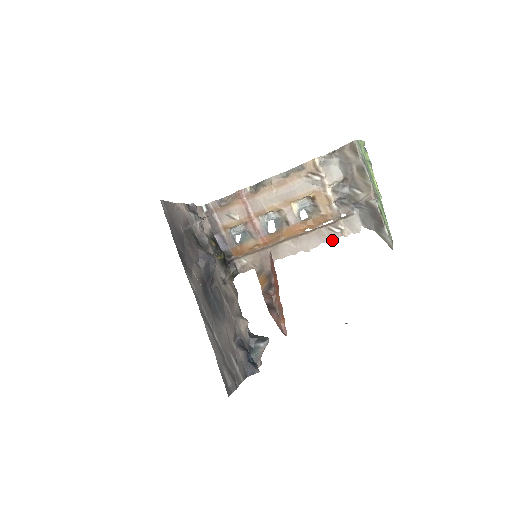
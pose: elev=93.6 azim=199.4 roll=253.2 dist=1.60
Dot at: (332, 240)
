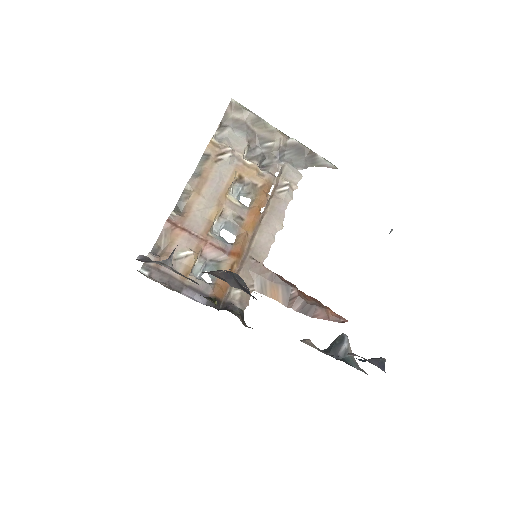
Dot at: occluded
